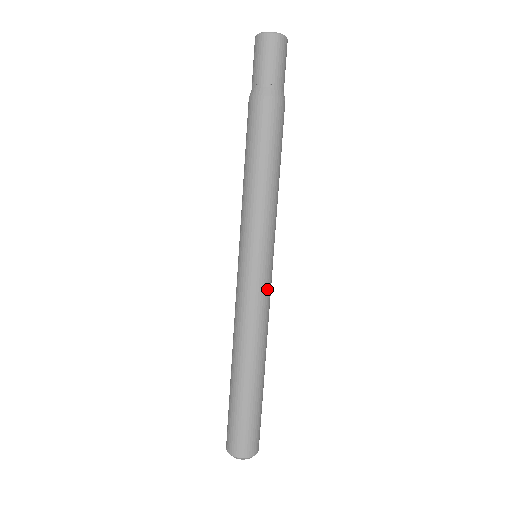
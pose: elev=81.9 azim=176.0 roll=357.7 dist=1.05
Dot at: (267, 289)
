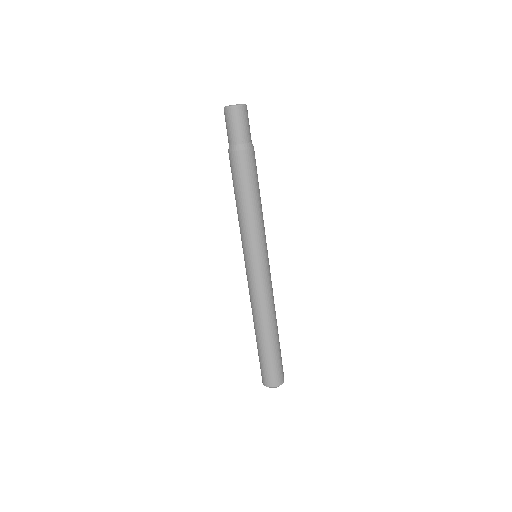
Dot at: (260, 280)
